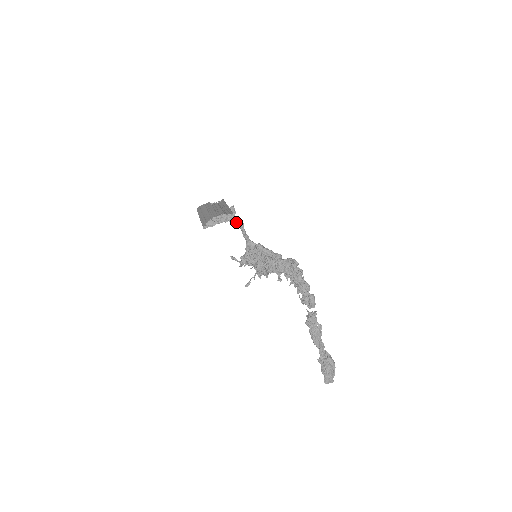
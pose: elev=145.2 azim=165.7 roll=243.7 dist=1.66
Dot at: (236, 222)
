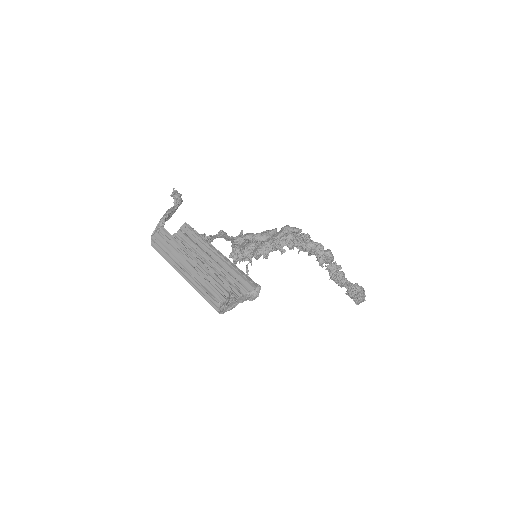
Dot at: (216, 237)
